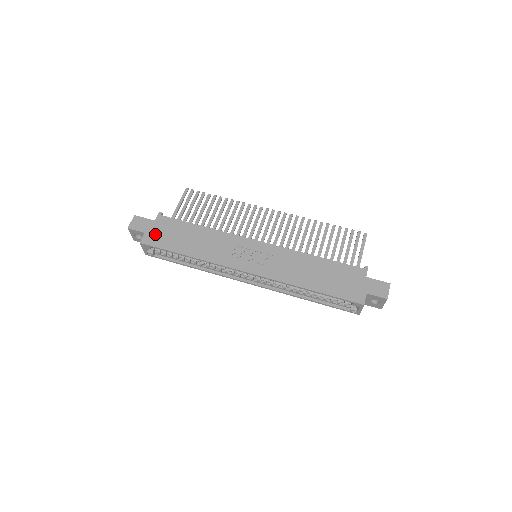
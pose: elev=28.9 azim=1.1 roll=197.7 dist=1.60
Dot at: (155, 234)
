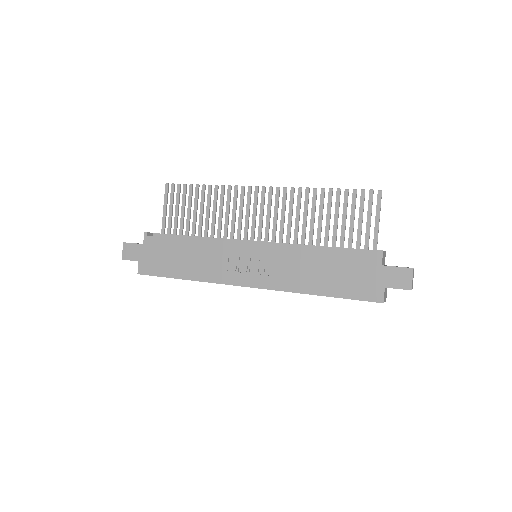
Dot at: (148, 261)
